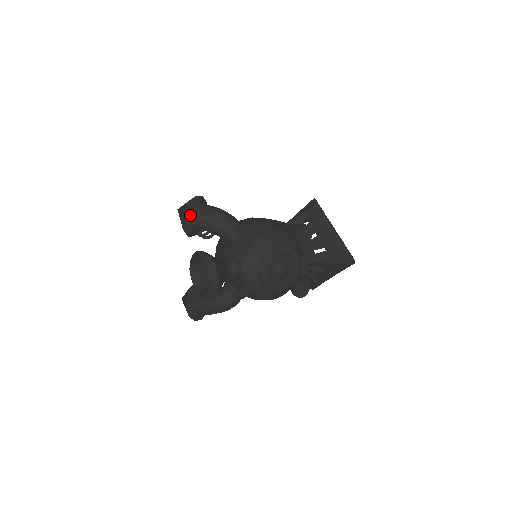
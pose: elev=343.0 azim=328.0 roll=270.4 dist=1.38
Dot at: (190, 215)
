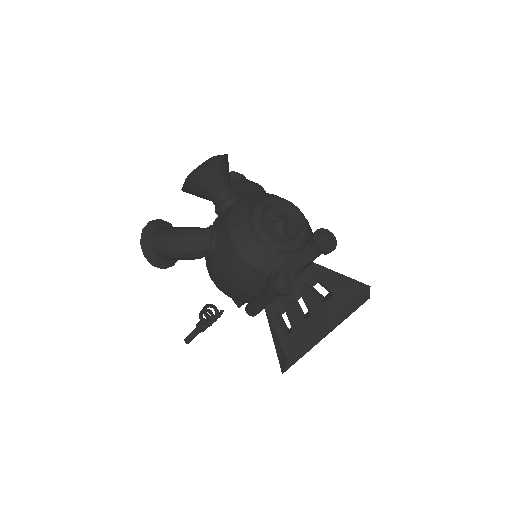
Dot at: (233, 179)
